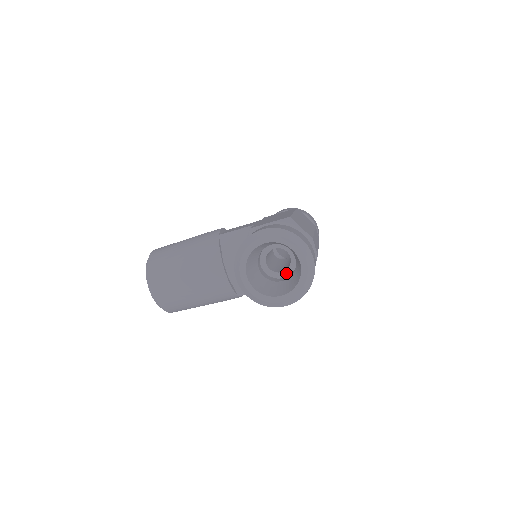
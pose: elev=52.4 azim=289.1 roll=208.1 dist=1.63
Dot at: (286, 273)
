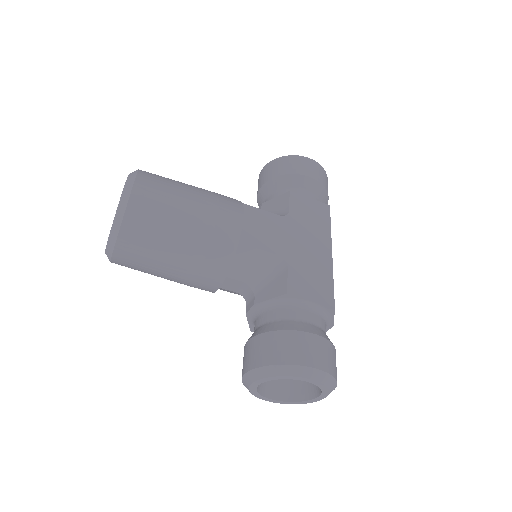
Dot at: occluded
